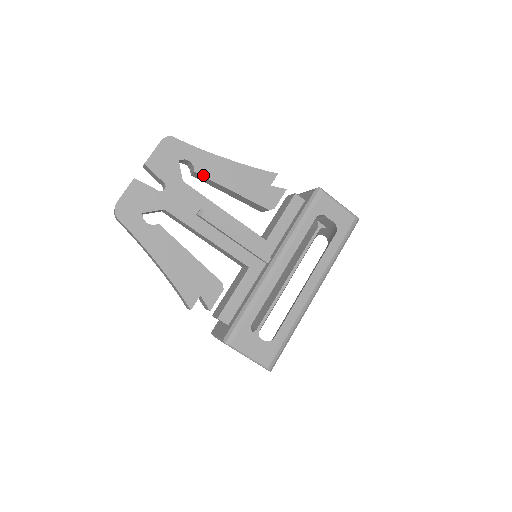
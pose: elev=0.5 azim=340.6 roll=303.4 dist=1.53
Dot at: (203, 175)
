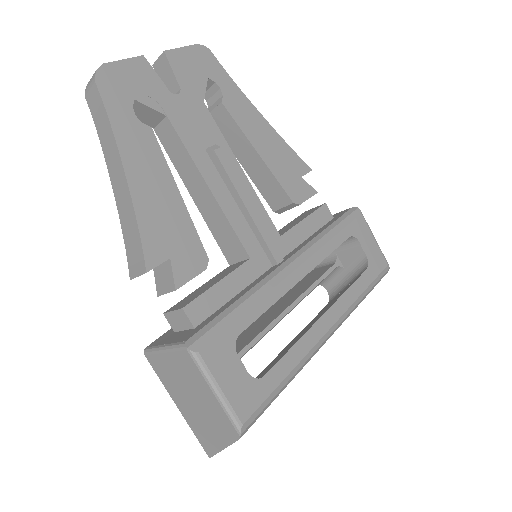
Dot at: (230, 113)
